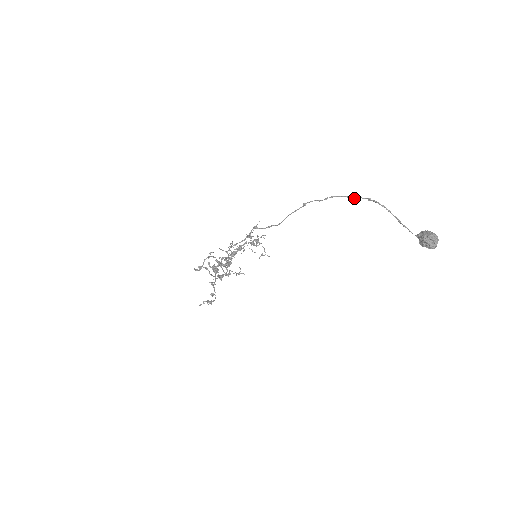
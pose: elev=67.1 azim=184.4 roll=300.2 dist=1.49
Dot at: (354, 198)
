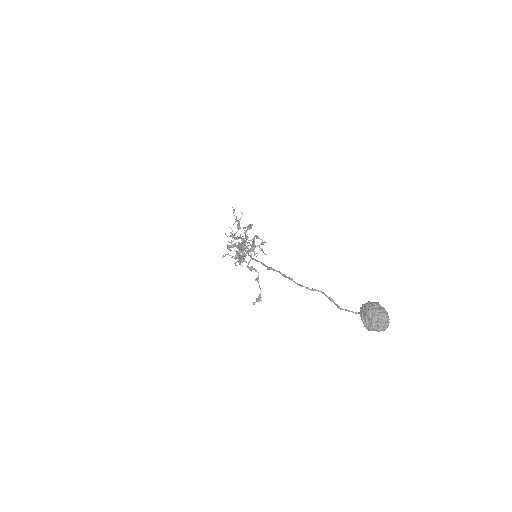
Dot at: (270, 269)
